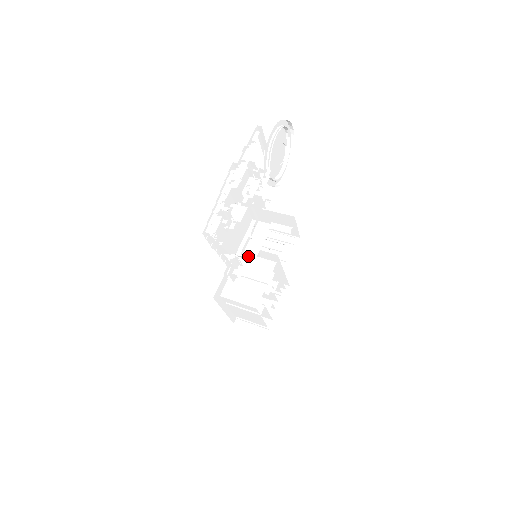
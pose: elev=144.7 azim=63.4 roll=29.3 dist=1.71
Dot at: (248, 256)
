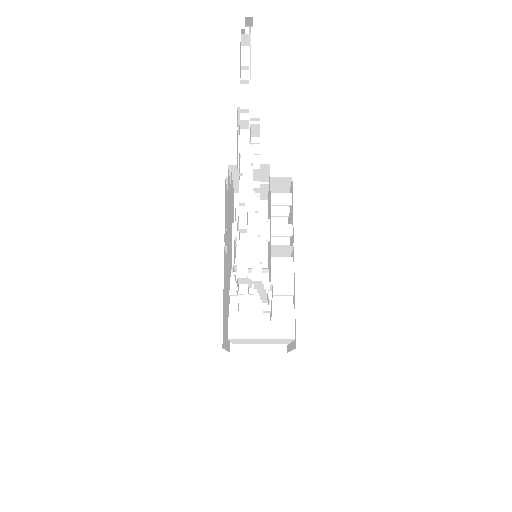
Dot at: occluded
